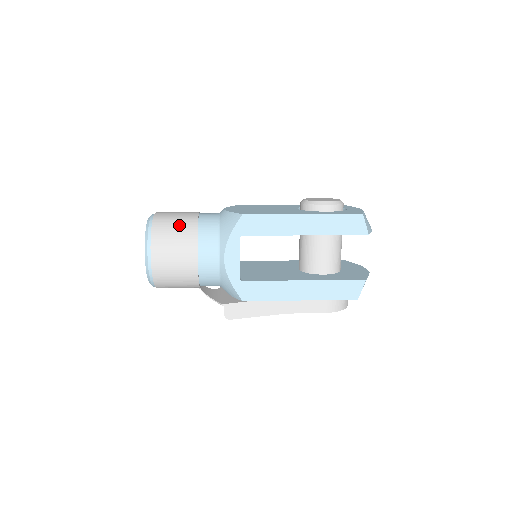
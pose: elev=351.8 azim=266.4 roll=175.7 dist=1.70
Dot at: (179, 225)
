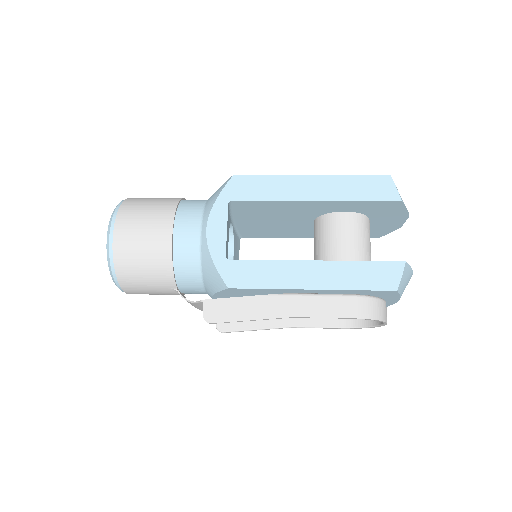
Dot at: (157, 200)
